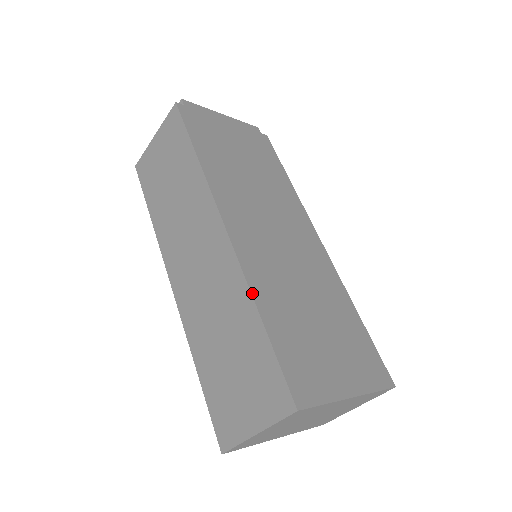
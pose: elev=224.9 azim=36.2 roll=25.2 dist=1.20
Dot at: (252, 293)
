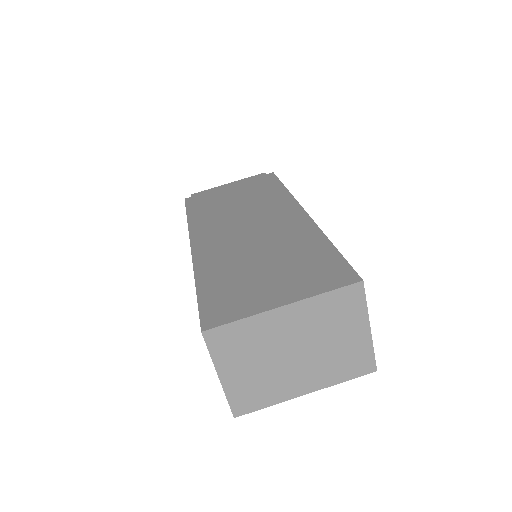
Dot at: (195, 274)
